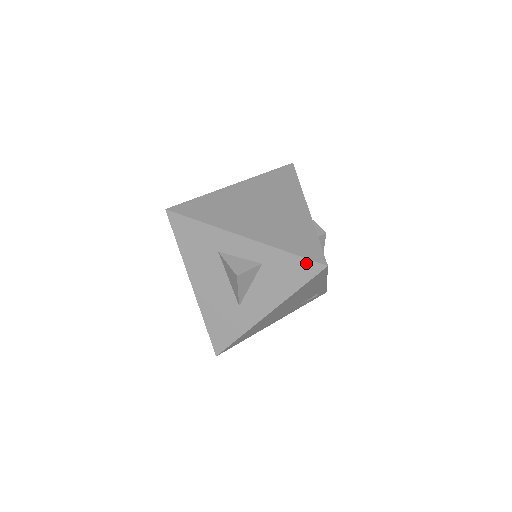
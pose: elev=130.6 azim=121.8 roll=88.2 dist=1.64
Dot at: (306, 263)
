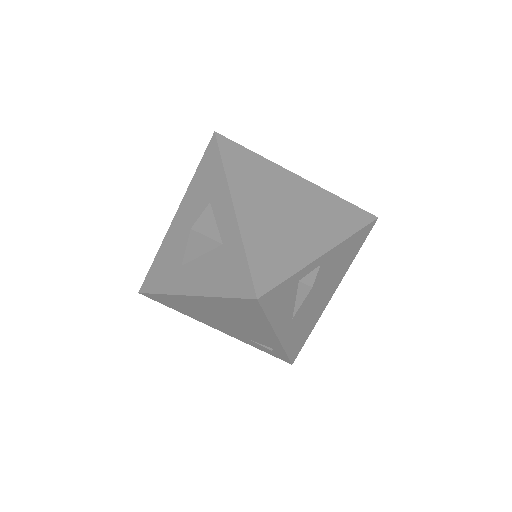
Dot at: (247, 278)
